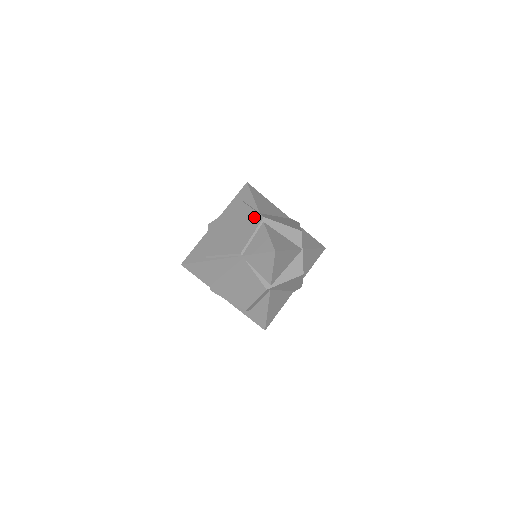
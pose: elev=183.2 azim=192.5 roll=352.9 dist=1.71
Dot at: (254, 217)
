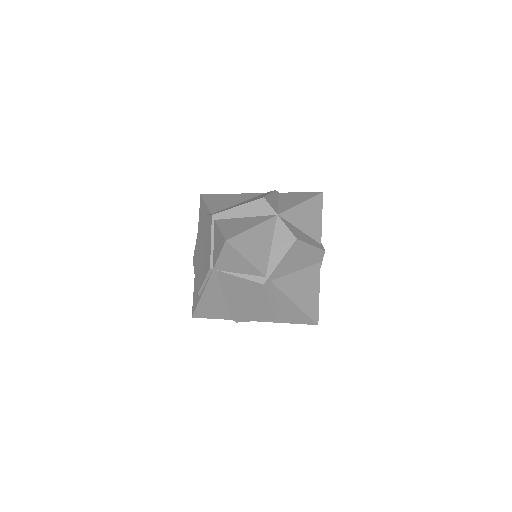
Dot at: (208, 222)
